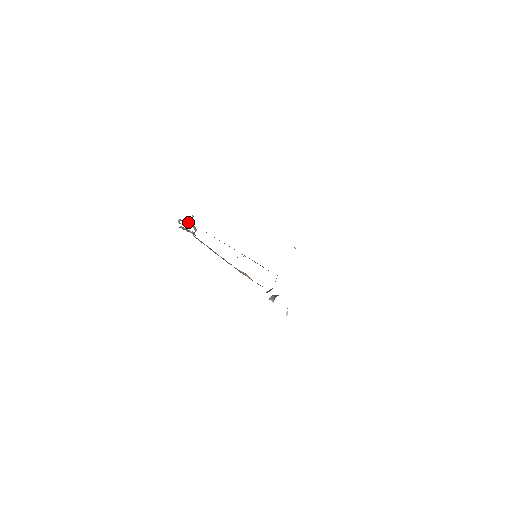
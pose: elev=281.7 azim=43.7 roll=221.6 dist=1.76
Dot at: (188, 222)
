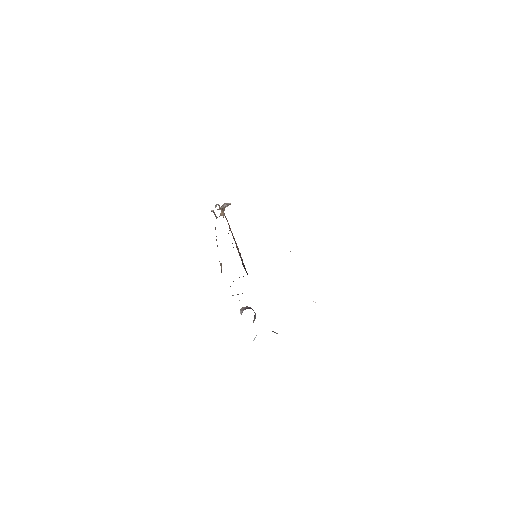
Dot at: (223, 209)
